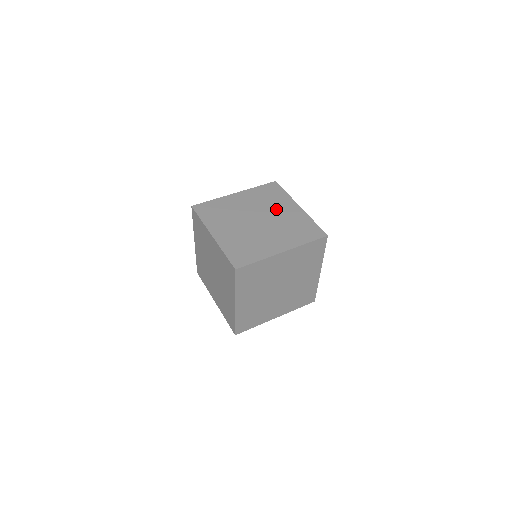
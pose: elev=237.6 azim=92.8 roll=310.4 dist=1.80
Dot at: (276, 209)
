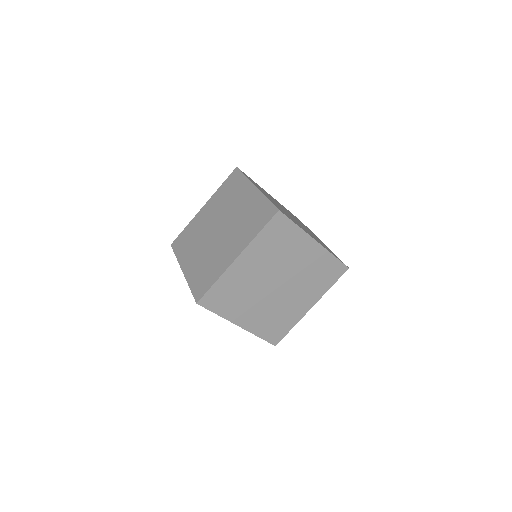
Dot at: (234, 204)
